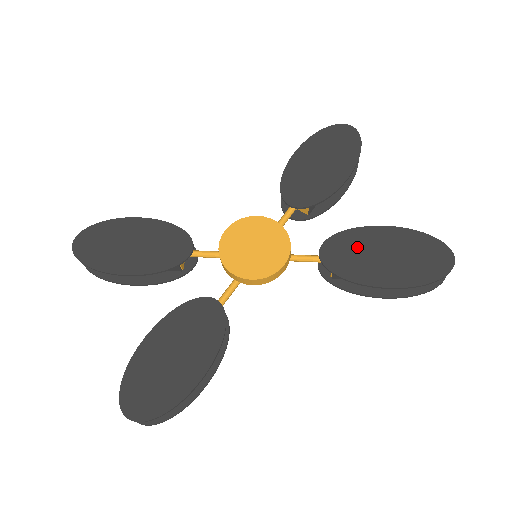
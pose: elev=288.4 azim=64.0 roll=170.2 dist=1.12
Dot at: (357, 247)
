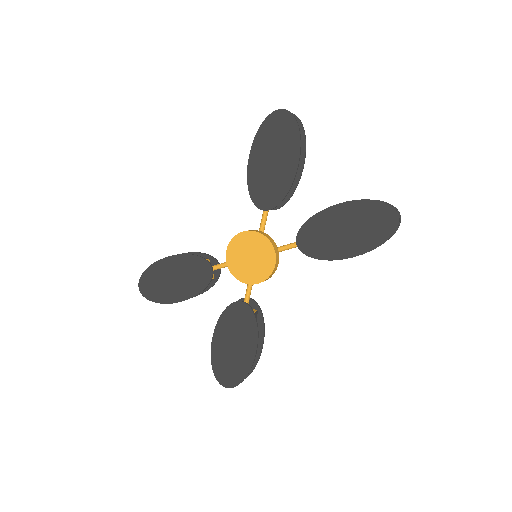
Dot at: (322, 230)
